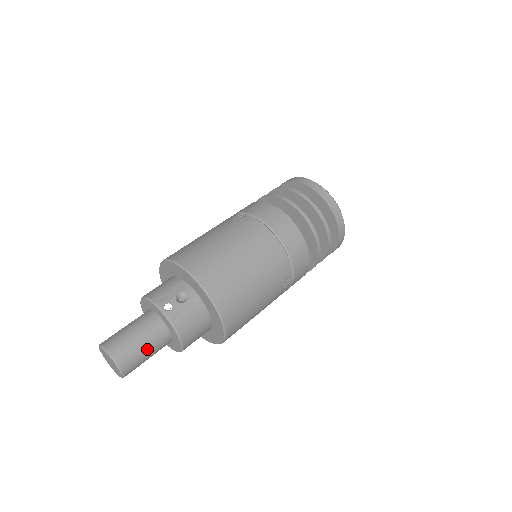
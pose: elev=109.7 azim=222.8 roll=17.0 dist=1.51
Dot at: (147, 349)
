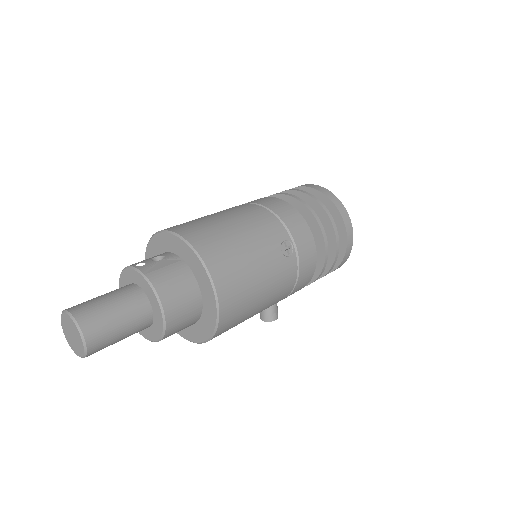
Dot at: (116, 310)
